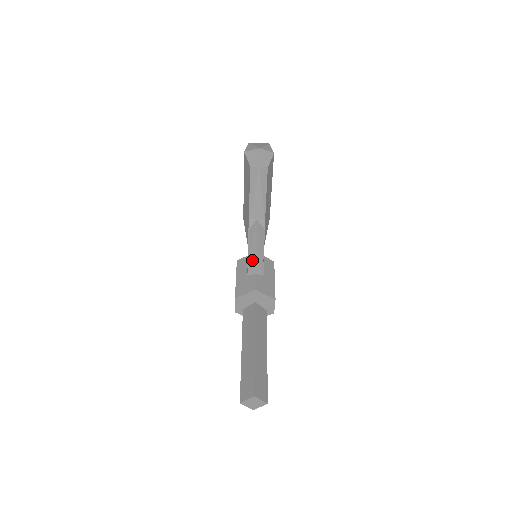
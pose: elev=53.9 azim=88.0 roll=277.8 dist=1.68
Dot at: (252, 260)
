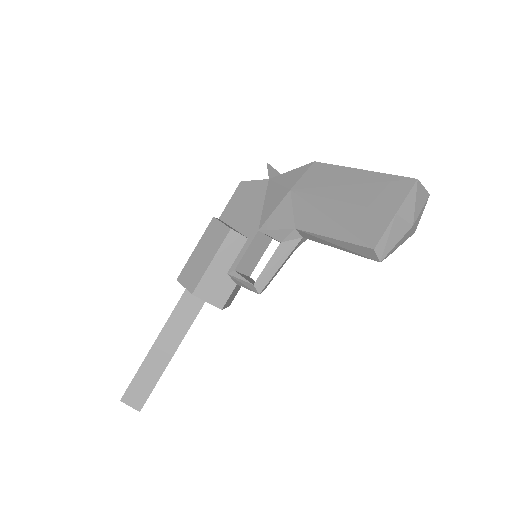
Dot at: (249, 286)
